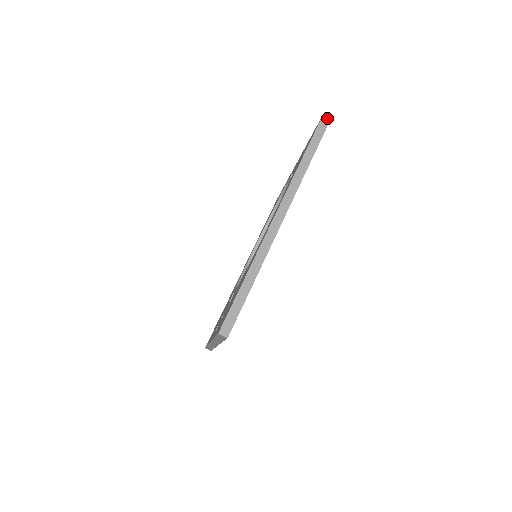
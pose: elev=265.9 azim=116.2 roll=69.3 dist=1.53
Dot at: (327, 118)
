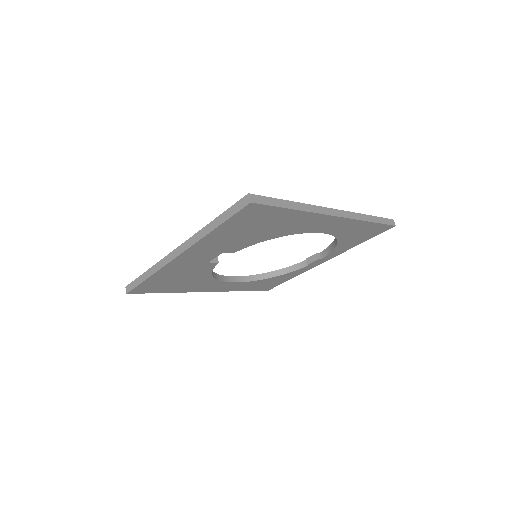
Dot at: (393, 223)
